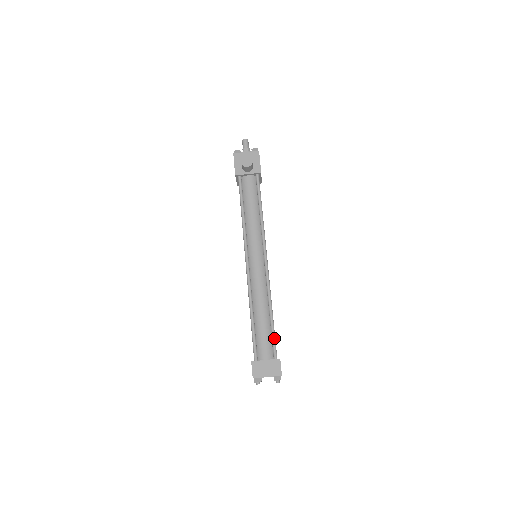
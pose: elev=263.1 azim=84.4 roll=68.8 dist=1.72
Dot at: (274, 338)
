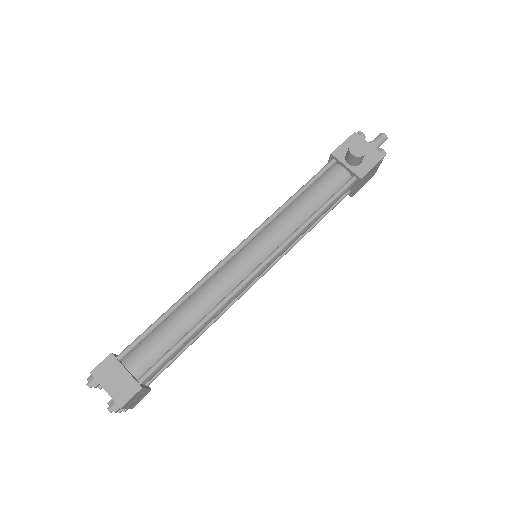
Dot at: (165, 358)
